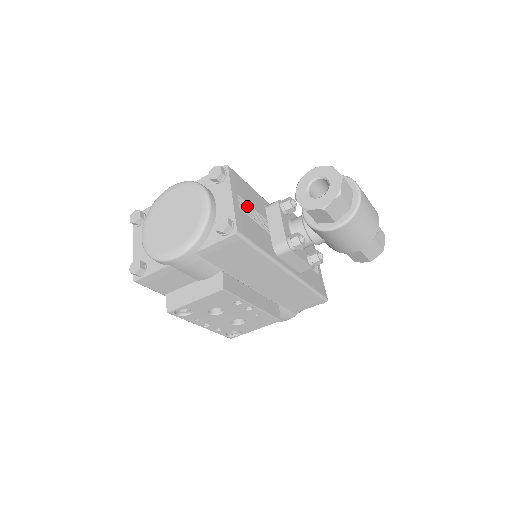
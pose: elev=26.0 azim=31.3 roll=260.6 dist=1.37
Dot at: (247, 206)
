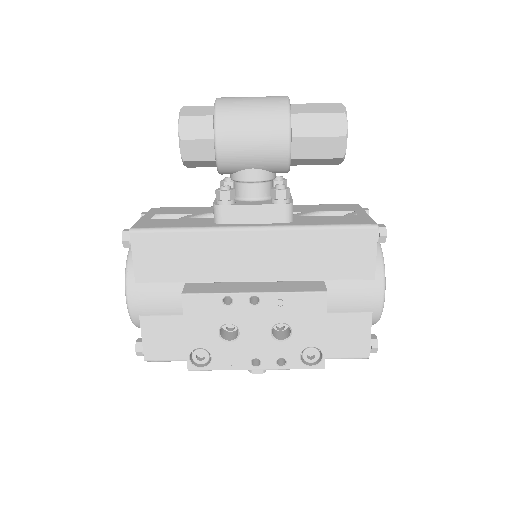
Dot at: (173, 216)
